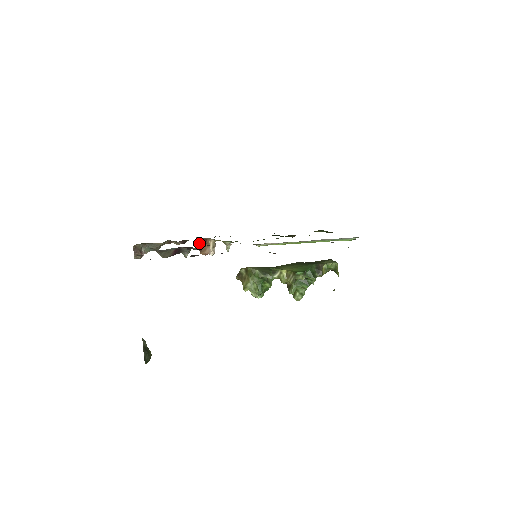
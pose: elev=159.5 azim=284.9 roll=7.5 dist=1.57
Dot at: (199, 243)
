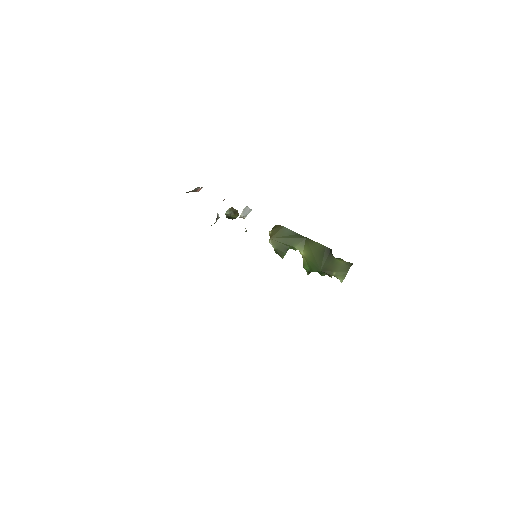
Dot at: occluded
